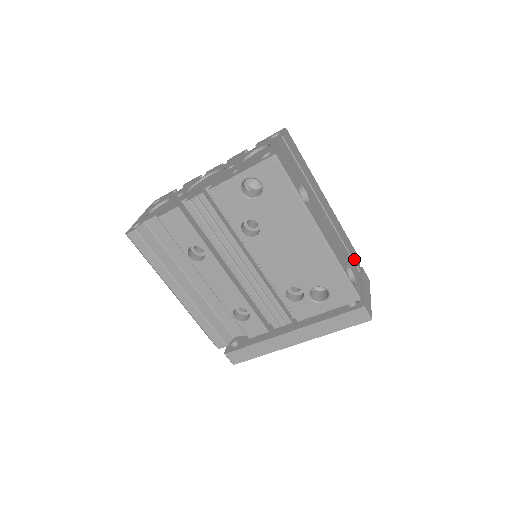
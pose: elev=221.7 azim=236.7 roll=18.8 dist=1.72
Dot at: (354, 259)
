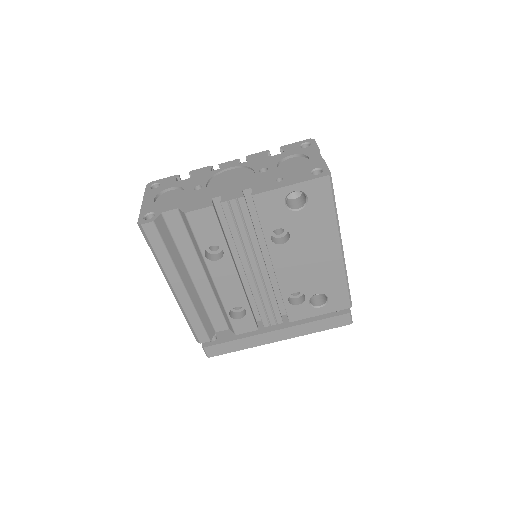
Dot at: occluded
